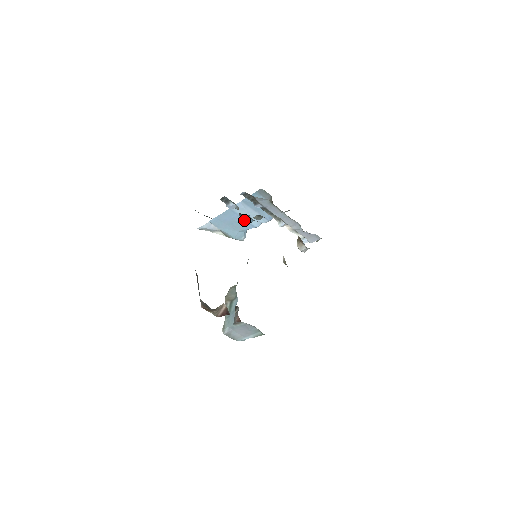
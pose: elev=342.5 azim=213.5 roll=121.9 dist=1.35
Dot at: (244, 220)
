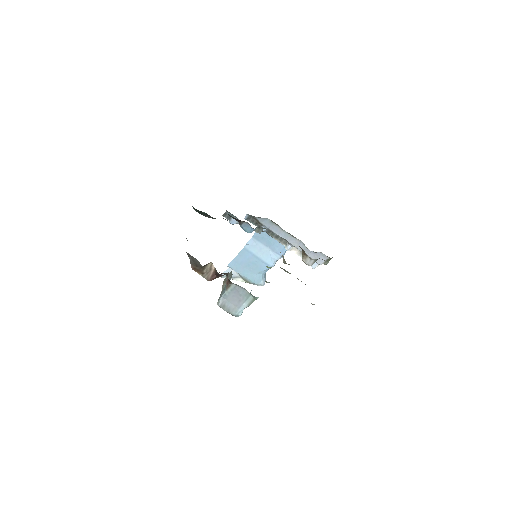
Dot at: (245, 230)
